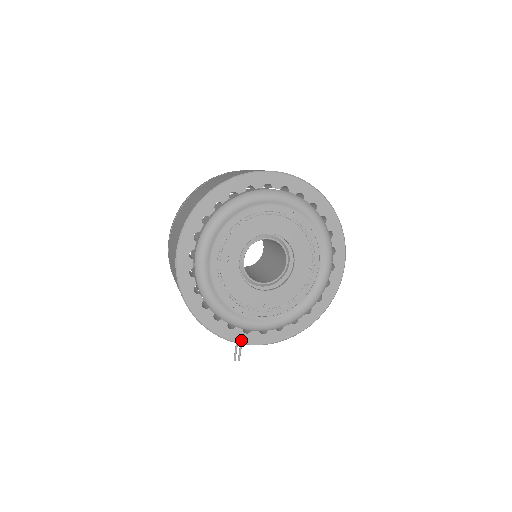
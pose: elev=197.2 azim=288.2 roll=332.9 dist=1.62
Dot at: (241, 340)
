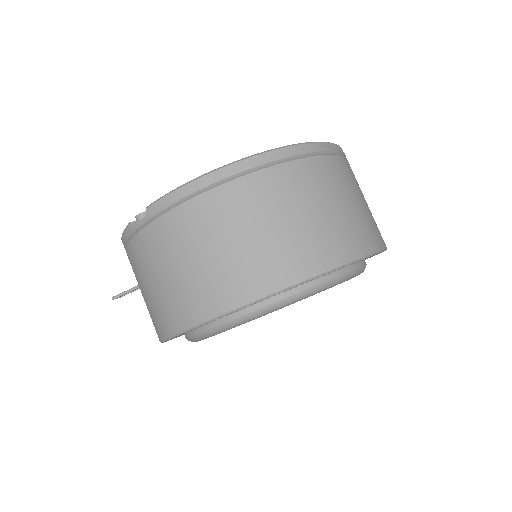
Dot at: occluded
